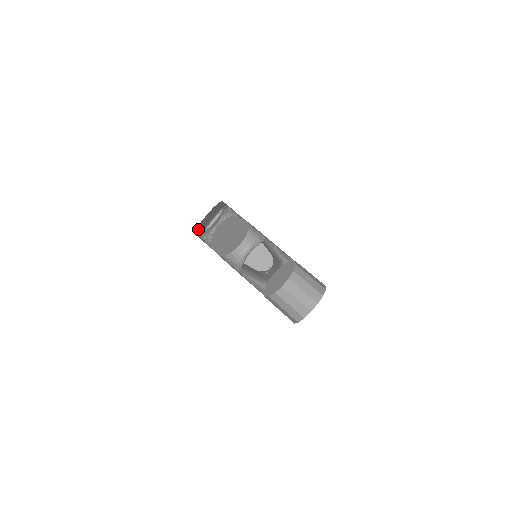
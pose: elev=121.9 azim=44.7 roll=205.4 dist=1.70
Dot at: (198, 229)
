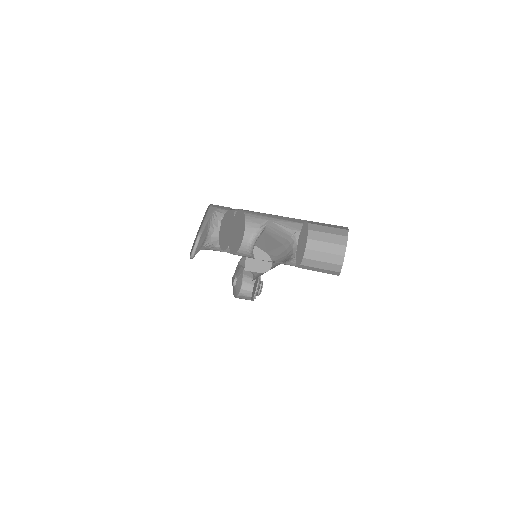
Dot at: occluded
